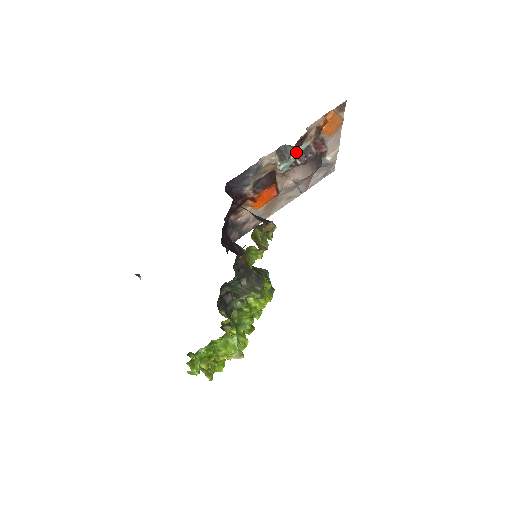
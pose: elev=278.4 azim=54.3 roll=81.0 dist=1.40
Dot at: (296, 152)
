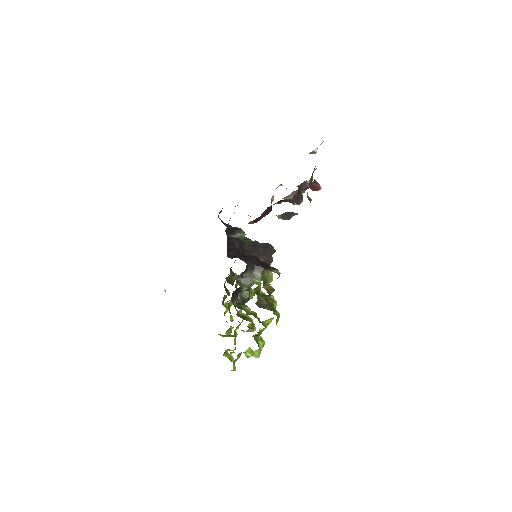
Dot at: occluded
